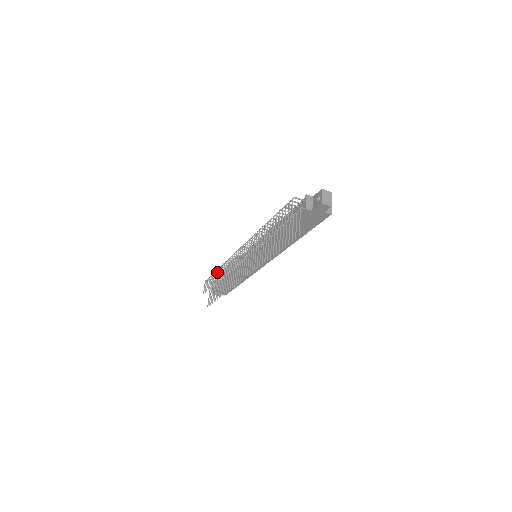
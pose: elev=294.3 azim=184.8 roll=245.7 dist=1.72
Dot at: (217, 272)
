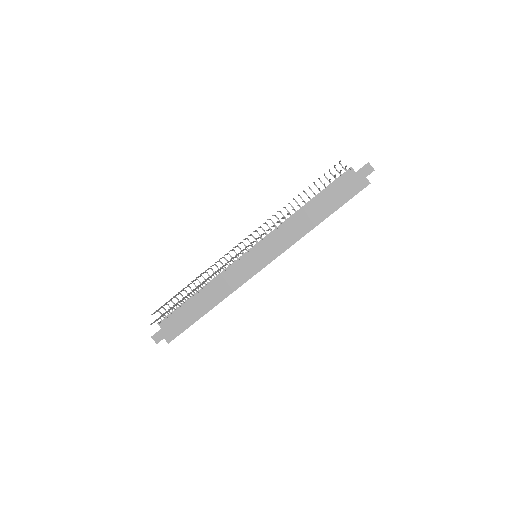
Dot at: occluded
